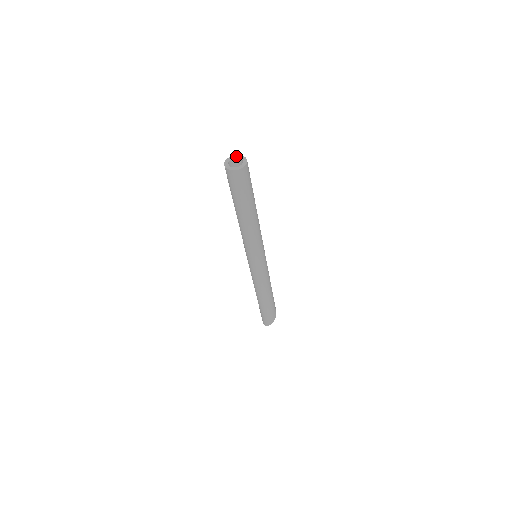
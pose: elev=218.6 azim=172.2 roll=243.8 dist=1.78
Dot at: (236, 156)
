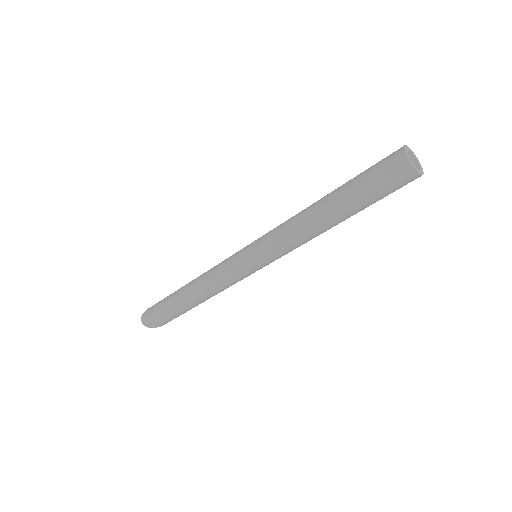
Dot at: (412, 151)
